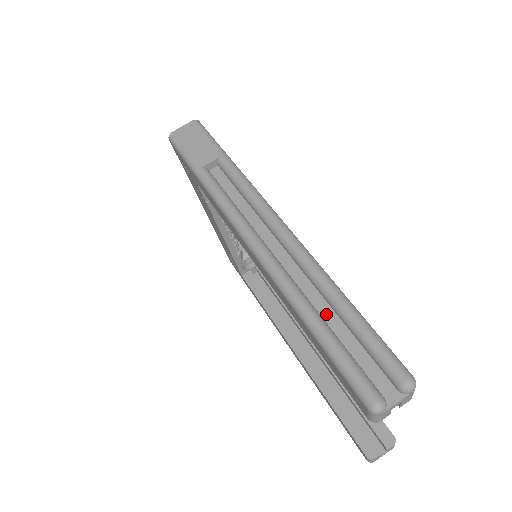
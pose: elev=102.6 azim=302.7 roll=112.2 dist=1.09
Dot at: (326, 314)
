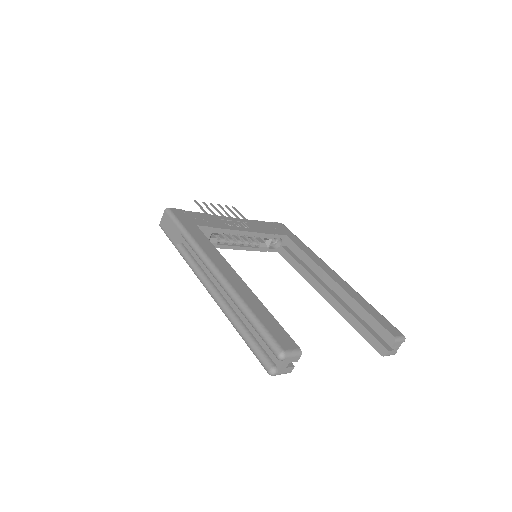
Dot at: (246, 322)
